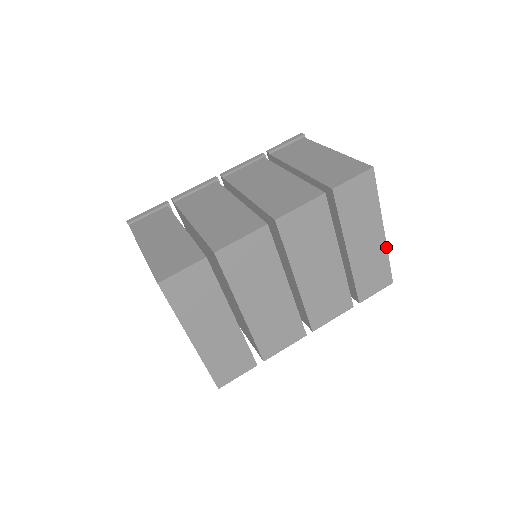
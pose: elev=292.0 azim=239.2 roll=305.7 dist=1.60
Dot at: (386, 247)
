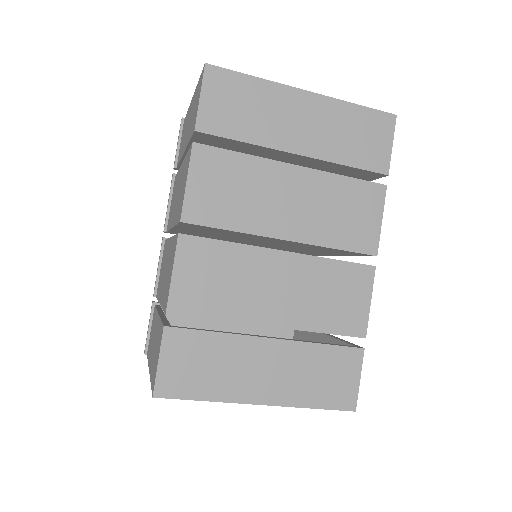
Dot at: (334, 100)
